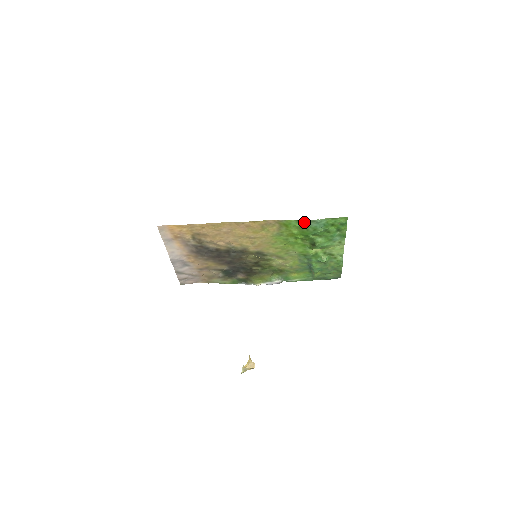
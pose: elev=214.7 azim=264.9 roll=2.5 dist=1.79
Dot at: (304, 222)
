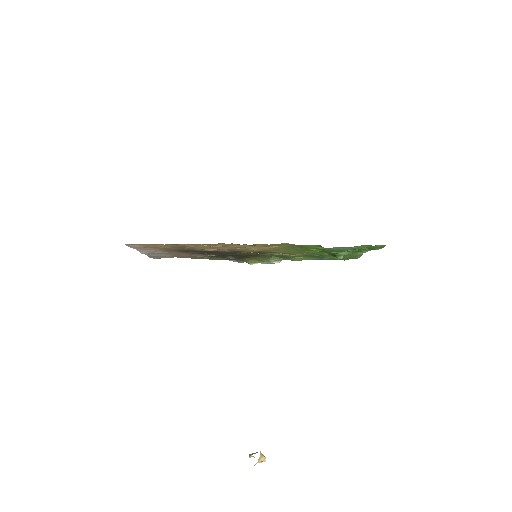
Dot at: (329, 248)
